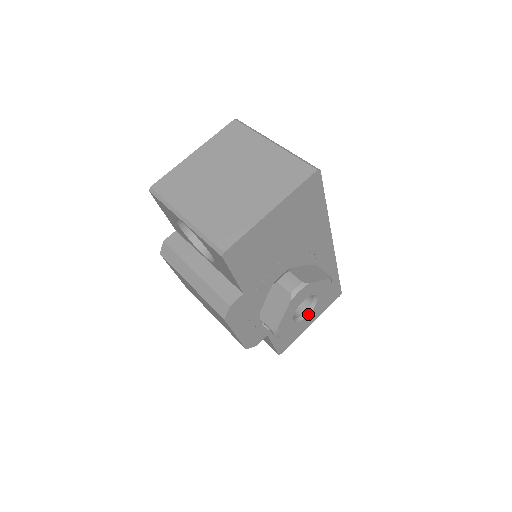
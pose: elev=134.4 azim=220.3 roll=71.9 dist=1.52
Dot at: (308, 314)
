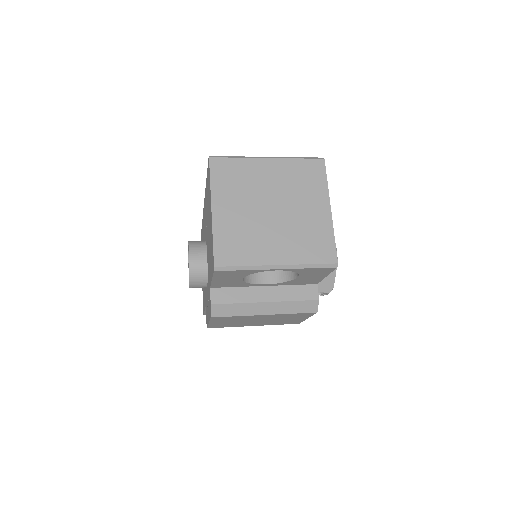
Dot at: occluded
